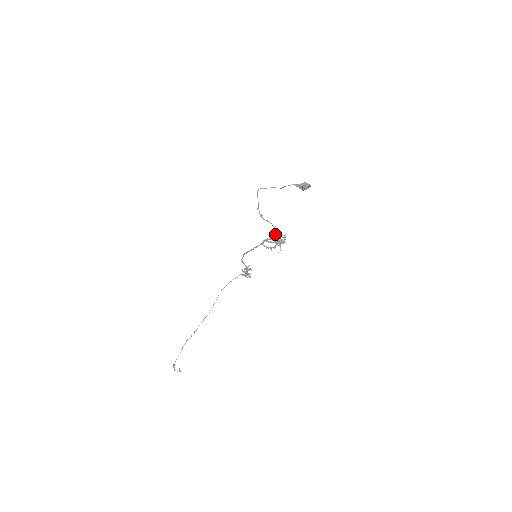
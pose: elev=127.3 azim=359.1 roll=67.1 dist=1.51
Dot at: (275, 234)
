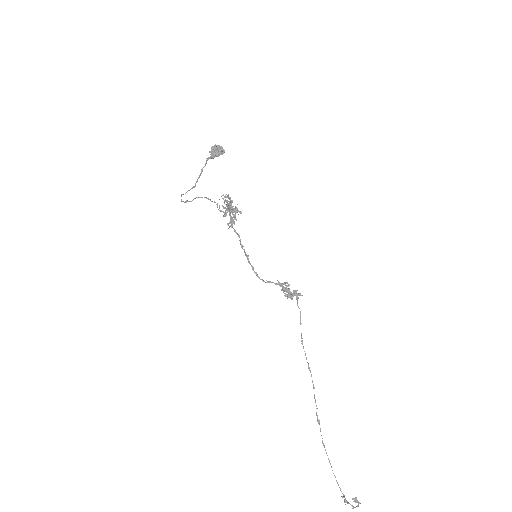
Dot at: (224, 207)
